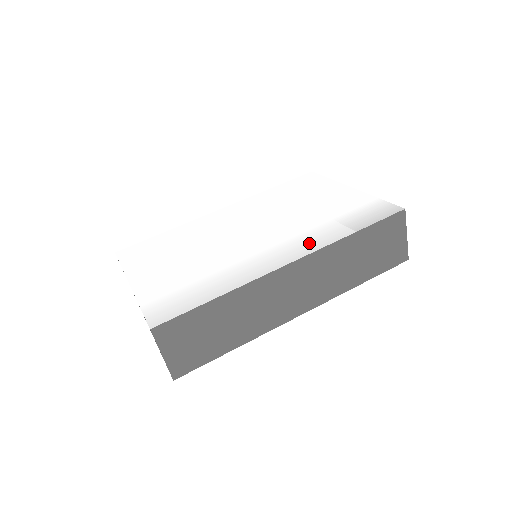
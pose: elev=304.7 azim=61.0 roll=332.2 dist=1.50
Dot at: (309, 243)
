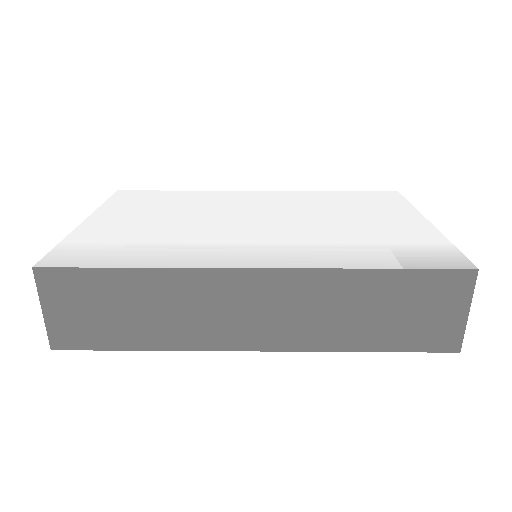
Dot at: (304, 256)
